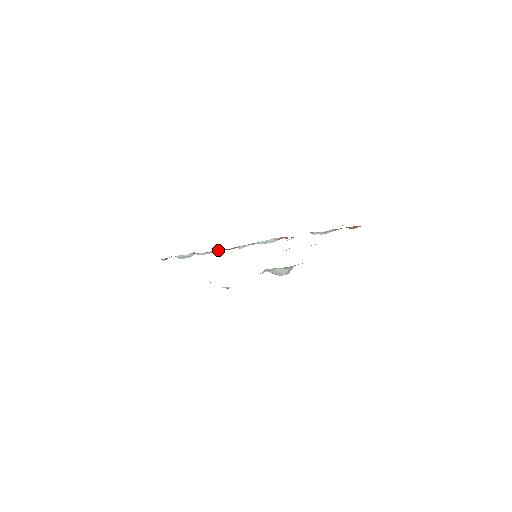
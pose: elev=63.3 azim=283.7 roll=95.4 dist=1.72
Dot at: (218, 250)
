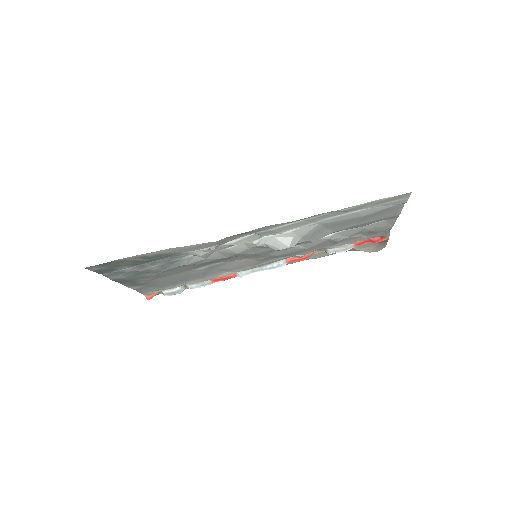
Dot at: (214, 281)
